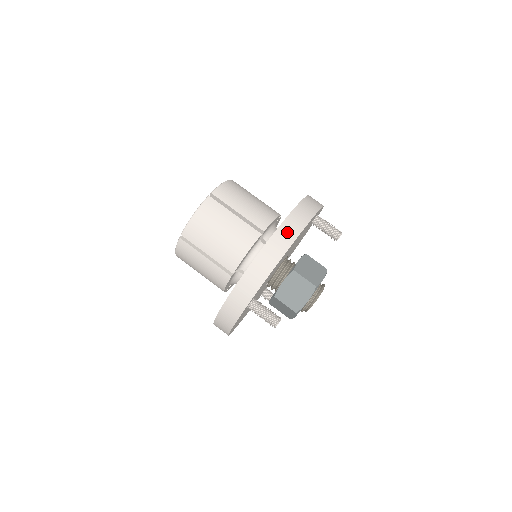
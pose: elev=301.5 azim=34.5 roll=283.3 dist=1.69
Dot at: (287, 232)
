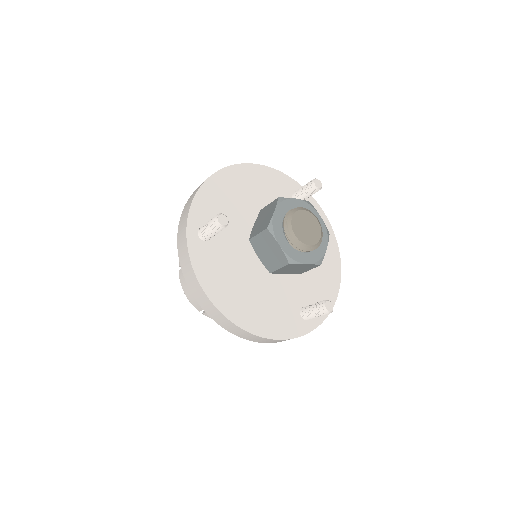
Dot at: occluded
